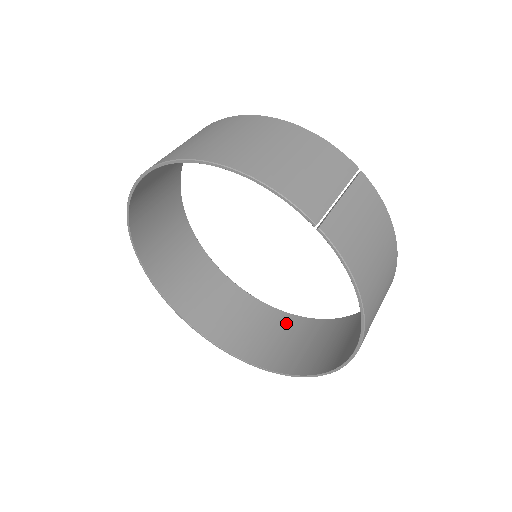
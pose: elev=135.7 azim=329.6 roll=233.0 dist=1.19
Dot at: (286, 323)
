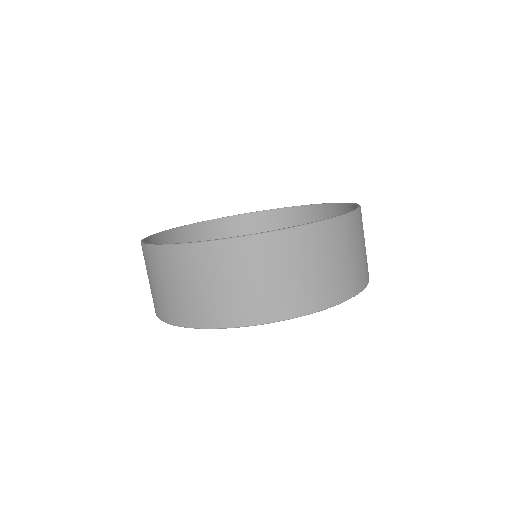
Dot at: (257, 223)
